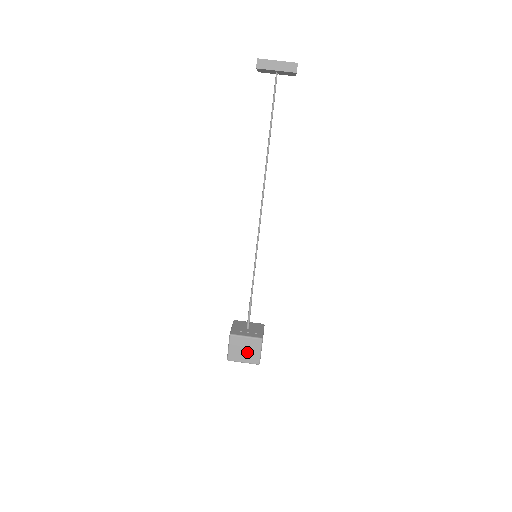
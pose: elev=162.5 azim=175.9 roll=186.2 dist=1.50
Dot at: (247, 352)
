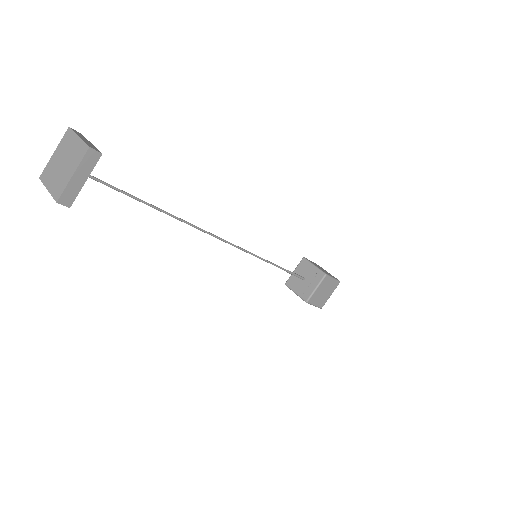
Dot at: (326, 291)
